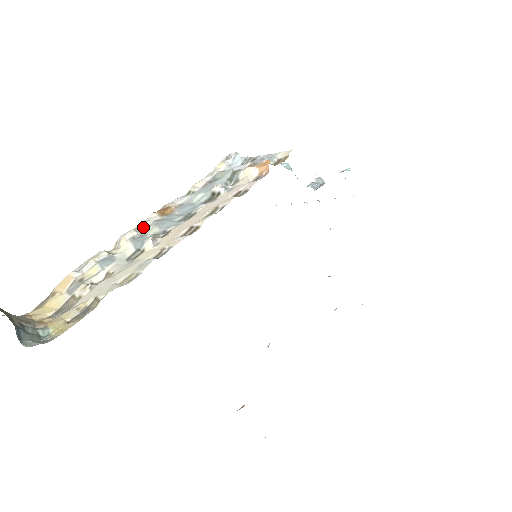
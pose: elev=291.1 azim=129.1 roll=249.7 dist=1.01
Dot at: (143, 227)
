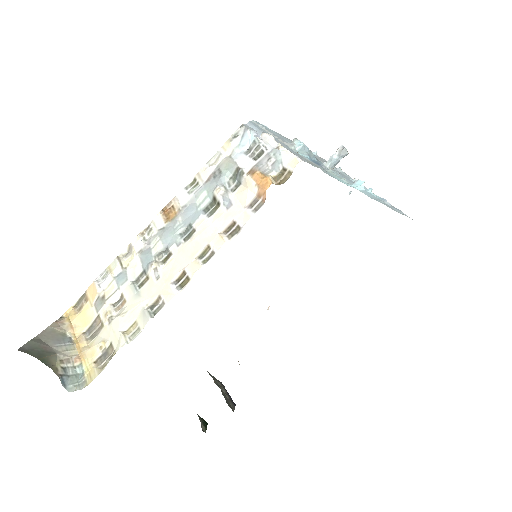
Dot at: (150, 234)
